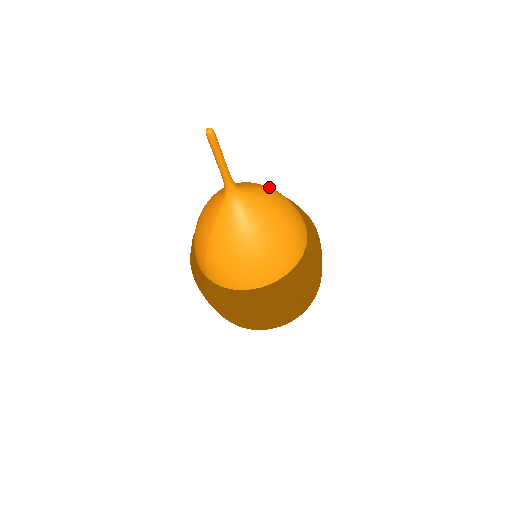
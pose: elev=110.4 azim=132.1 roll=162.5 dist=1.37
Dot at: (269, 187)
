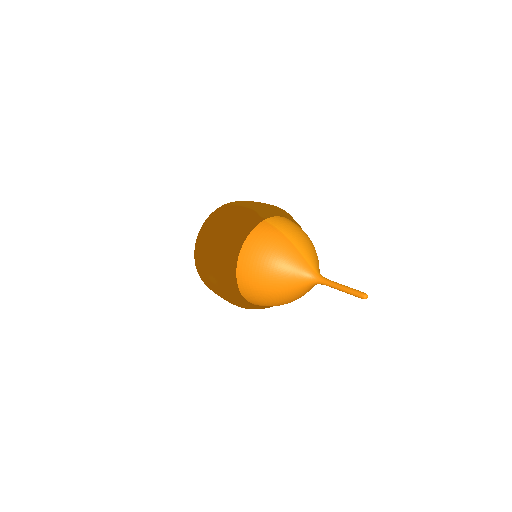
Dot at: (283, 242)
